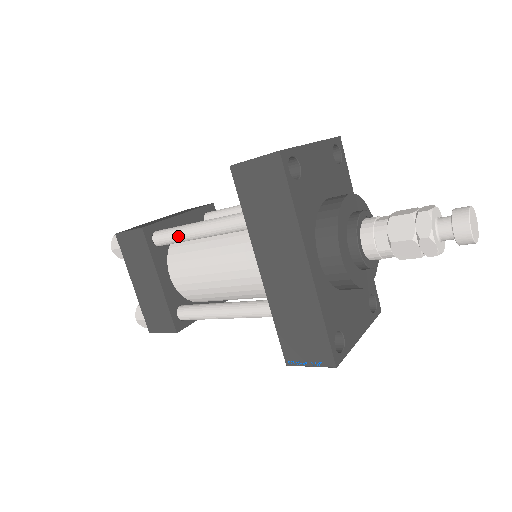
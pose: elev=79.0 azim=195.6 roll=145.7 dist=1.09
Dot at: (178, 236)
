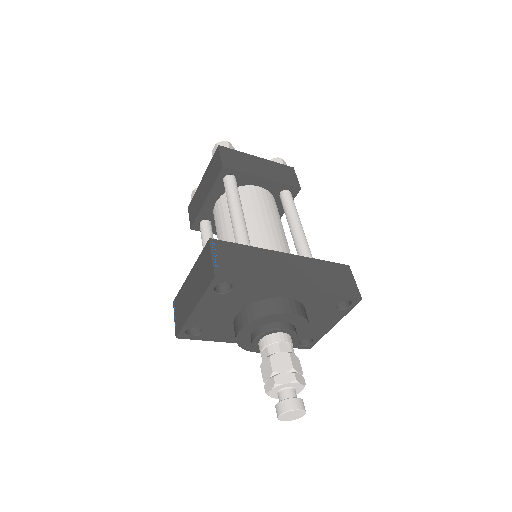
Dot at: occluded
